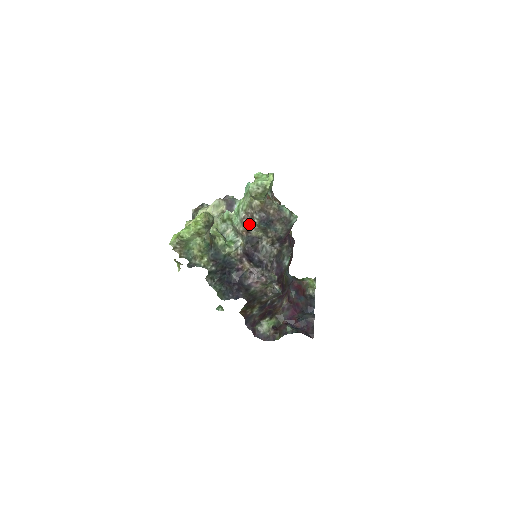
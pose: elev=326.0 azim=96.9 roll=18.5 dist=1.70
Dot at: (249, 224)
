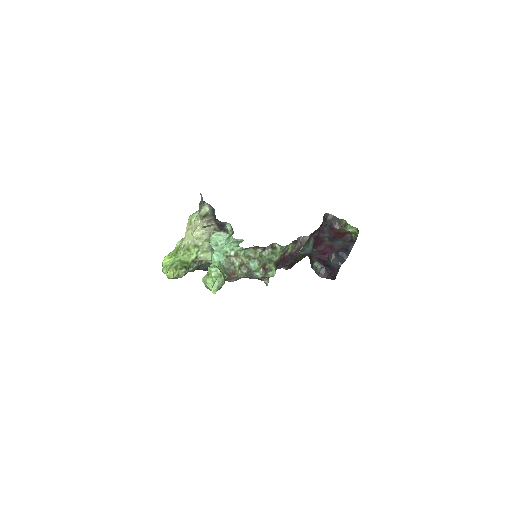
Dot at: occluded
